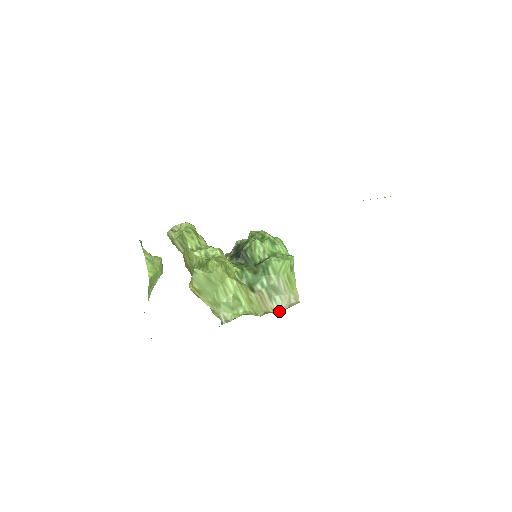
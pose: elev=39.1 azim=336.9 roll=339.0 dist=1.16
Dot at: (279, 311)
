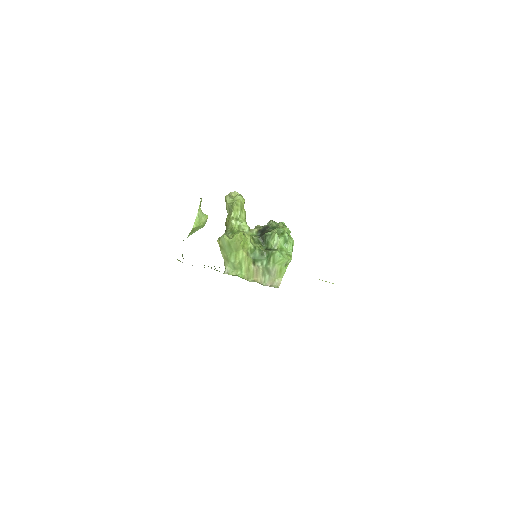
Dot at: (264, 284)
